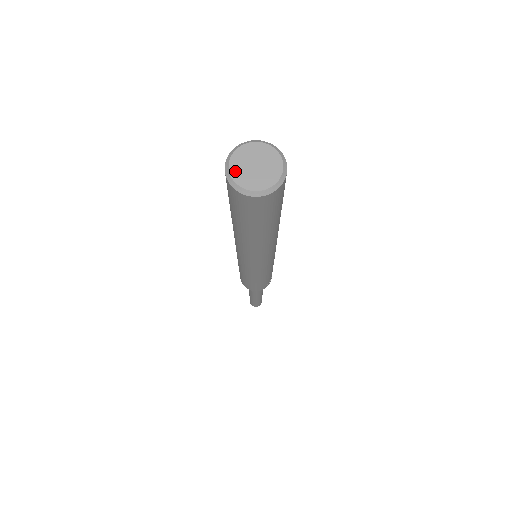
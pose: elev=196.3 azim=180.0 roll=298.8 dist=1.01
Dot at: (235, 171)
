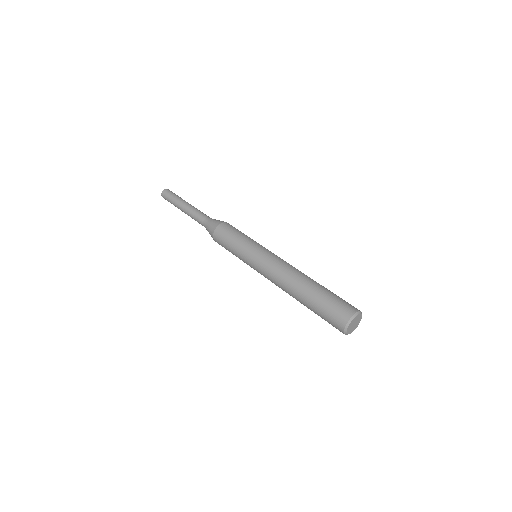
Dot at: (349, 327)
